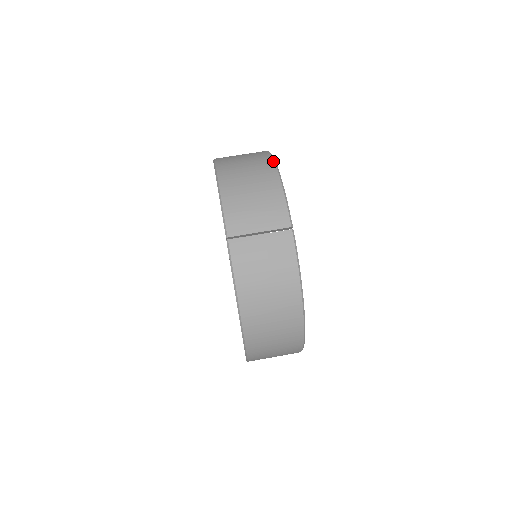
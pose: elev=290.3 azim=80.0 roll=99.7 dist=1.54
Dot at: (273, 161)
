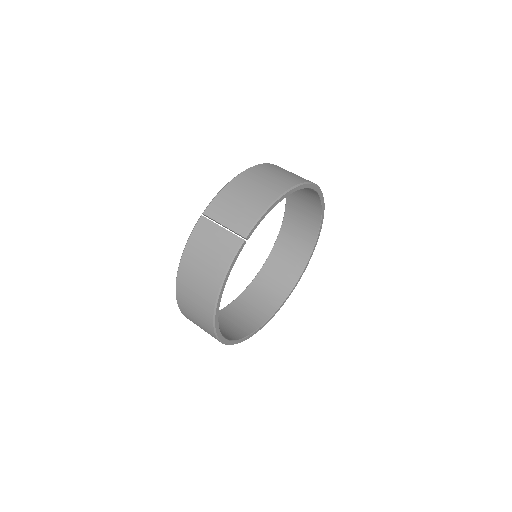
Dot at: (289, 188)
